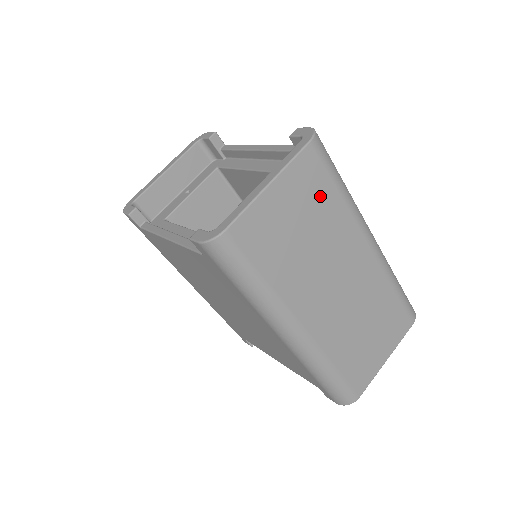
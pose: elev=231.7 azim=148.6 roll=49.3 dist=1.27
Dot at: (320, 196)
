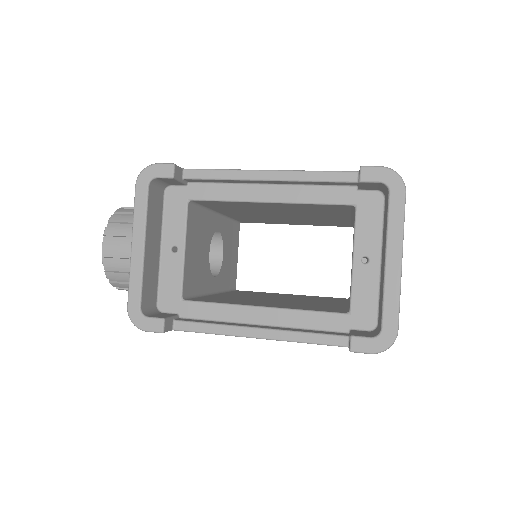
Dot at: occluded
